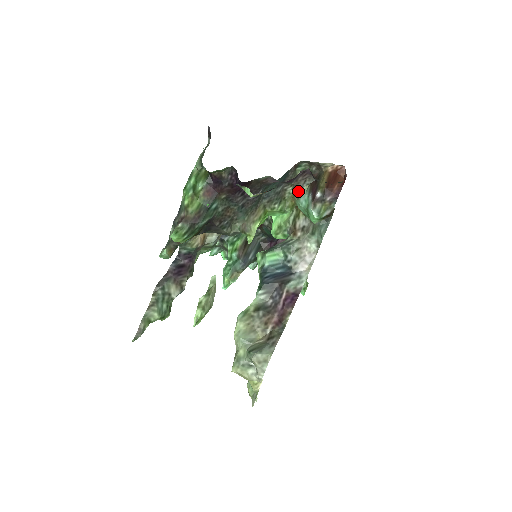
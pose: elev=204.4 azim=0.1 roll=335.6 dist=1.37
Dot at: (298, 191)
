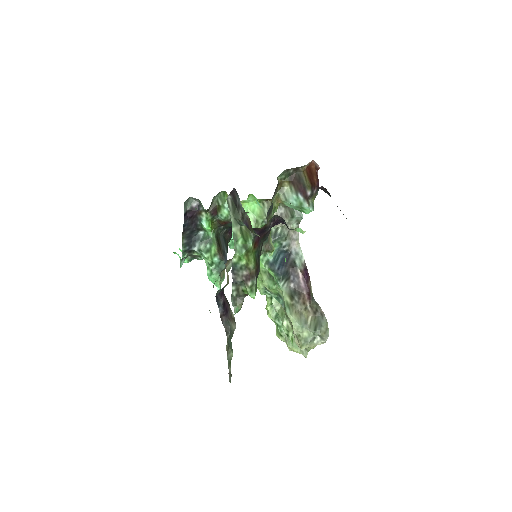
Dot at: (281, 193)
